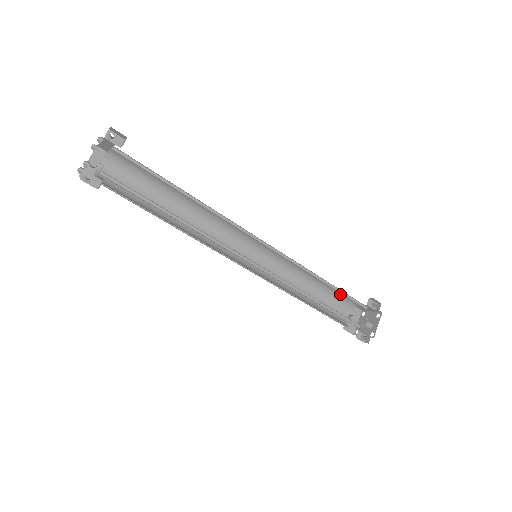
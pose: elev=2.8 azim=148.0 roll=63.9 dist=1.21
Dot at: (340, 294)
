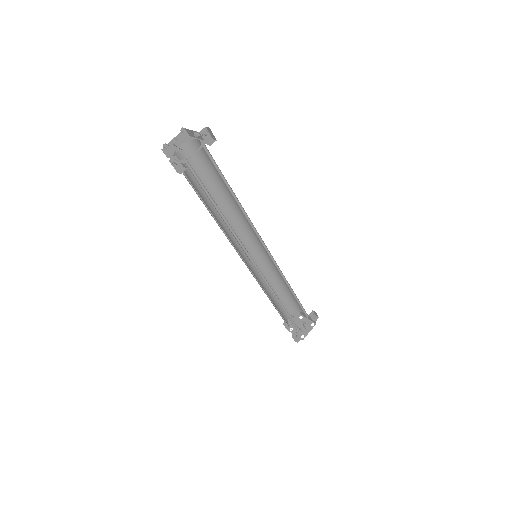
Dot at: (295, 300)
